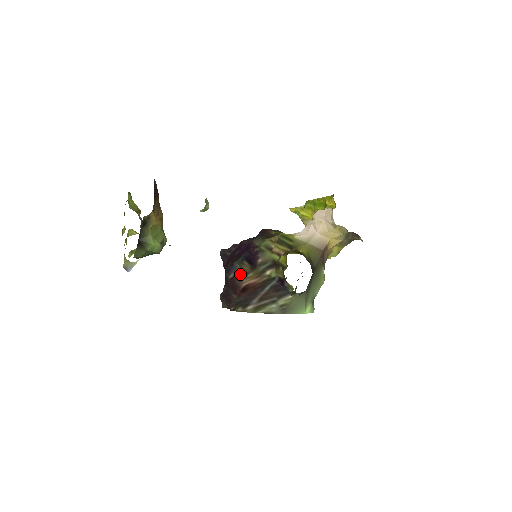
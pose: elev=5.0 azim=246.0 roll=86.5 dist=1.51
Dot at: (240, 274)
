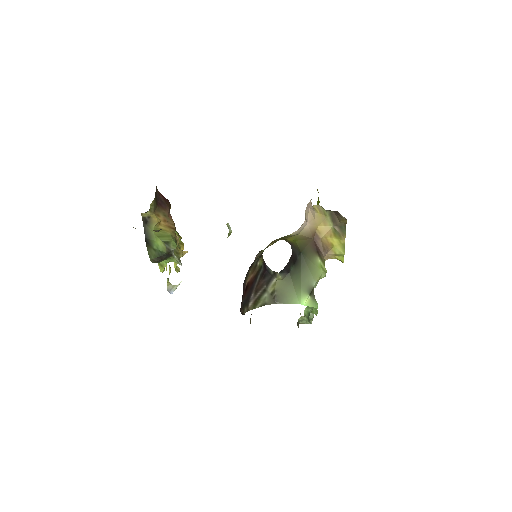
Dot at: (246, 276)
